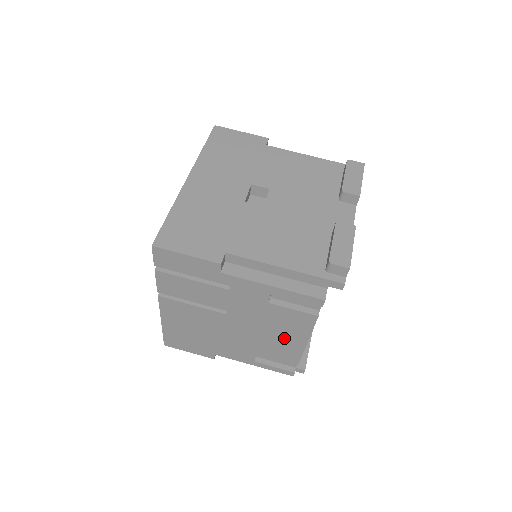
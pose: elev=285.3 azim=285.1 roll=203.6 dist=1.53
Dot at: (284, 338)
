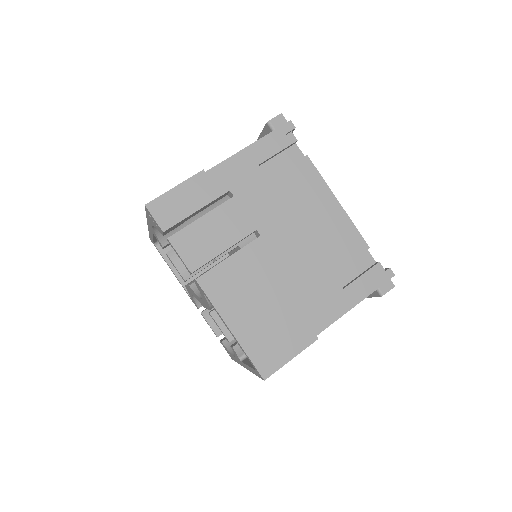
Dot at: (321, 215)
